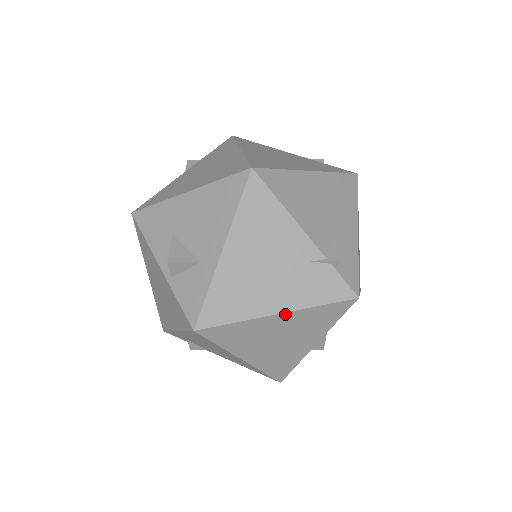
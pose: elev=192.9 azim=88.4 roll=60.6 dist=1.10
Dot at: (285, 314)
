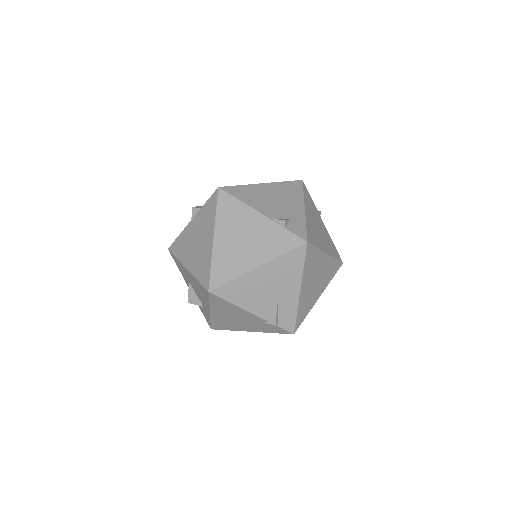
Dot at: (255, 331)
